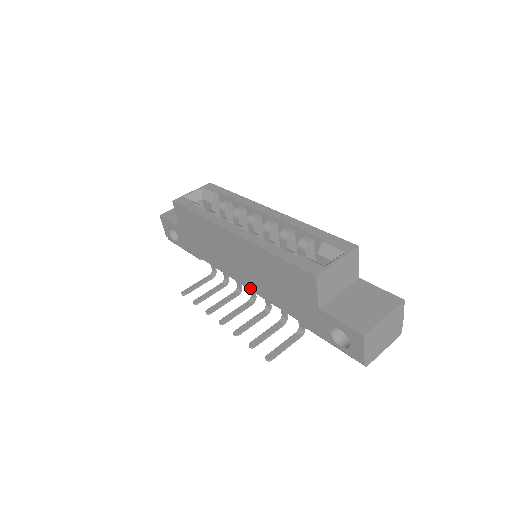
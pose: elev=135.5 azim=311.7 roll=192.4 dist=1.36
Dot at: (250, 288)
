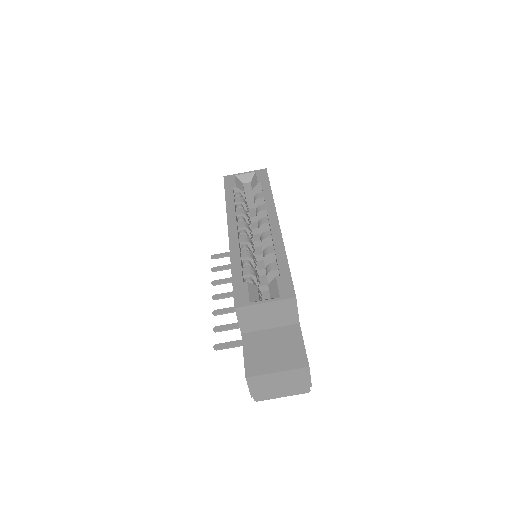
Dot at: occluded
